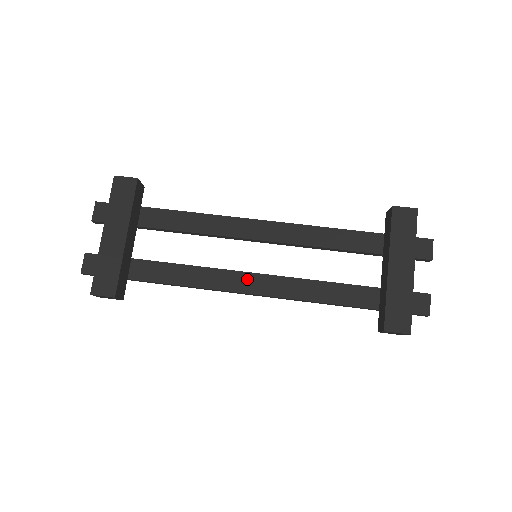
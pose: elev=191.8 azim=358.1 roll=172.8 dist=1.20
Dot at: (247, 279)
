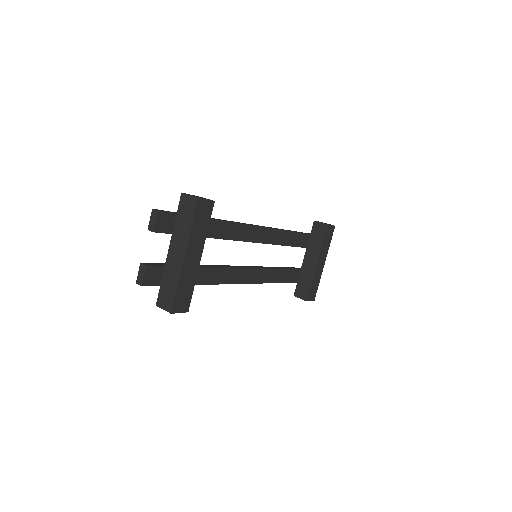
Dot at: (248, 273)
